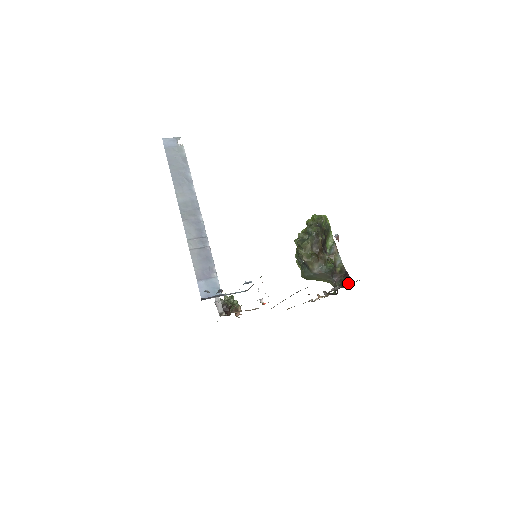
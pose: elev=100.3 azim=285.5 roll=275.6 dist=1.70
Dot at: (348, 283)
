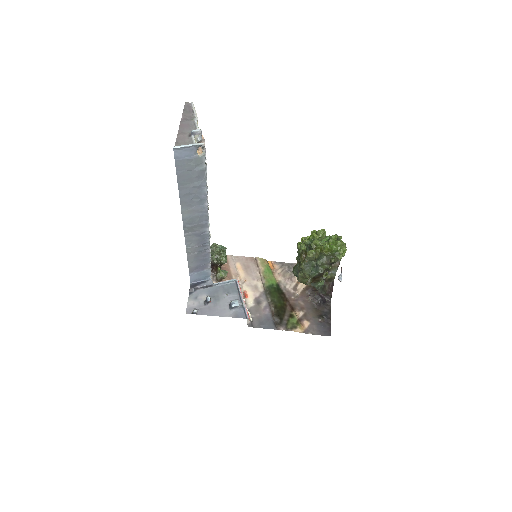
Dot at: (321, 321)
